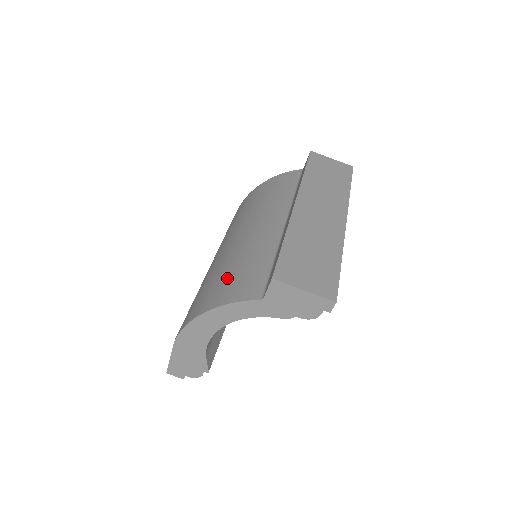
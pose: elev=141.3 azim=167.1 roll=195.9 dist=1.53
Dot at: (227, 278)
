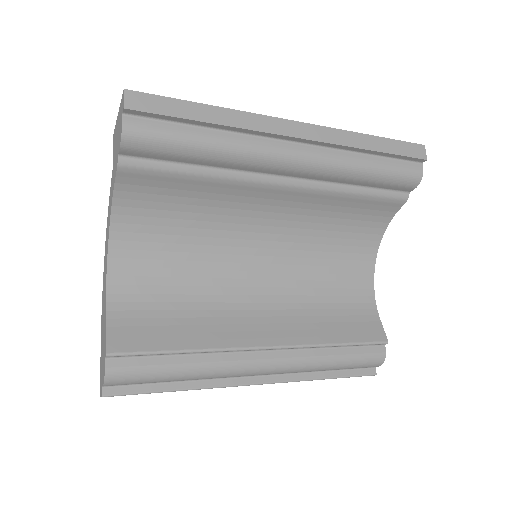
Dot at: occluded
